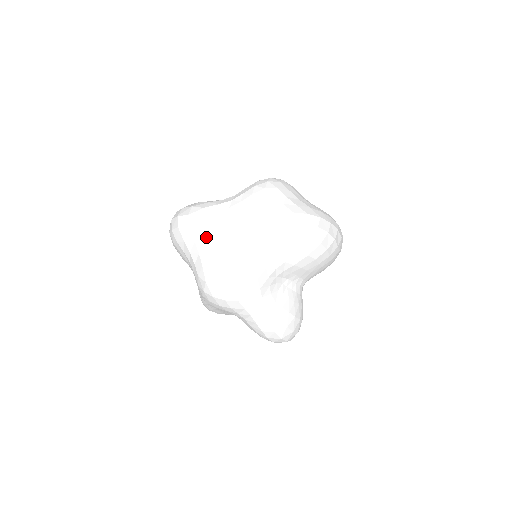
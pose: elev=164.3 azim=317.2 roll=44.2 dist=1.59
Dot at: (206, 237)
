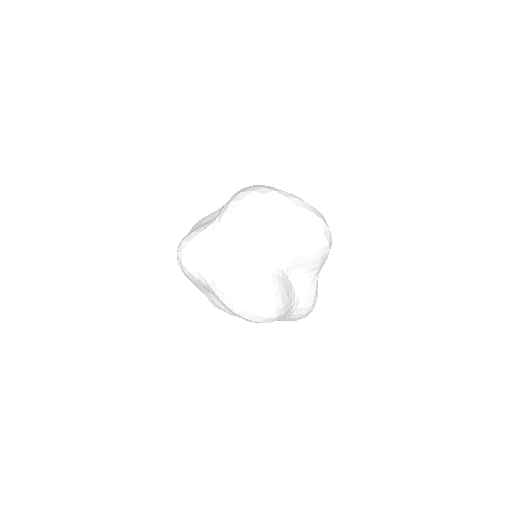
Dot at: (192, 229)
